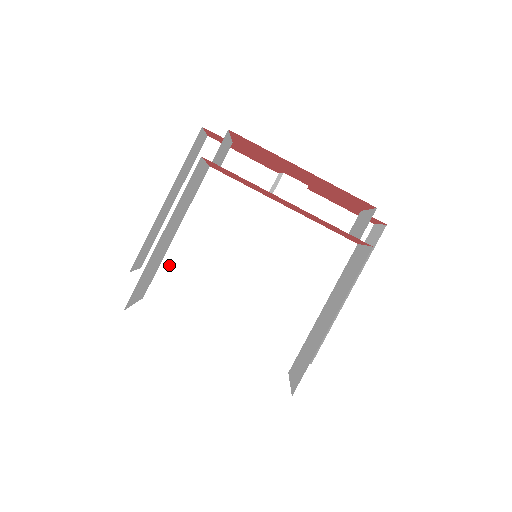
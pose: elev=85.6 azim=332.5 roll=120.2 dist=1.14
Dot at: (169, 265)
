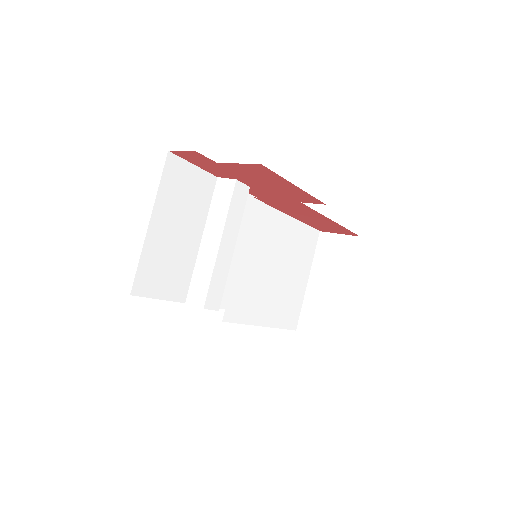
Dot at: (235, 287)
